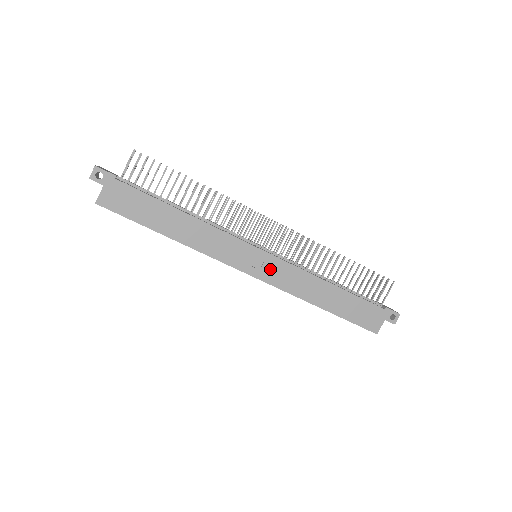
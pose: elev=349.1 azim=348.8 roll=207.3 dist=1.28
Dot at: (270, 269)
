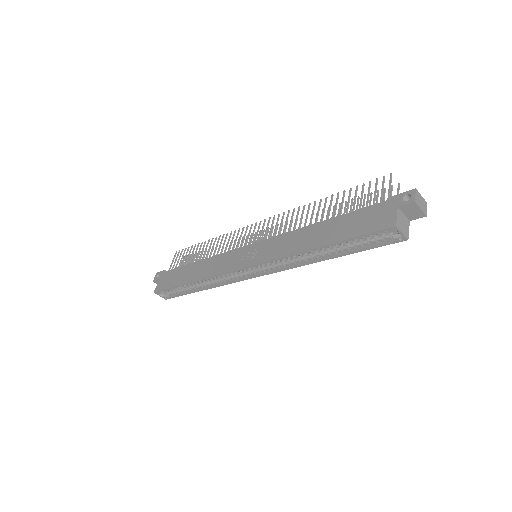
Dot at: (261, 252)
